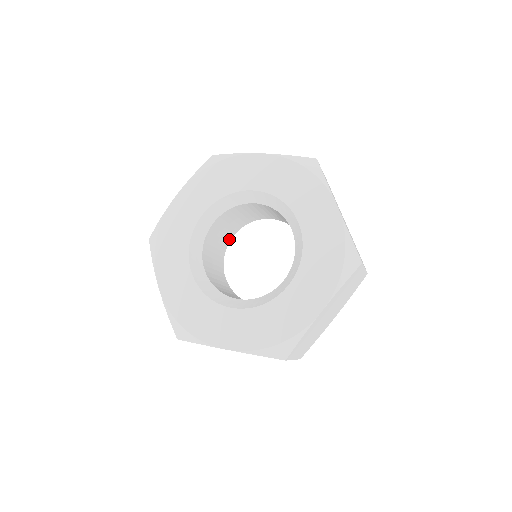
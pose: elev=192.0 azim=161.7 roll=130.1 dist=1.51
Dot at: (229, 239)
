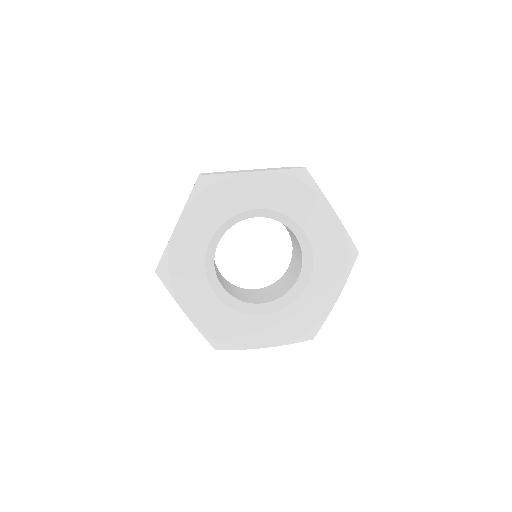
Dot at: occluded
